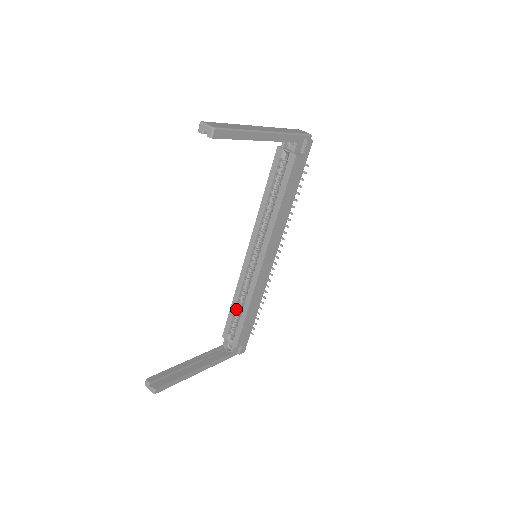
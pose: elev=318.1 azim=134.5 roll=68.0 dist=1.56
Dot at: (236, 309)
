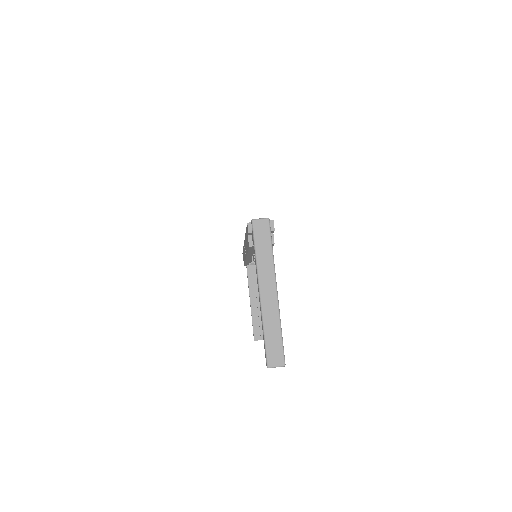
Dot at: occluded
